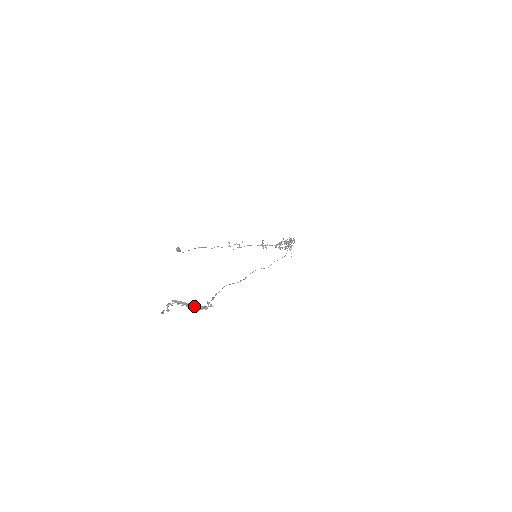
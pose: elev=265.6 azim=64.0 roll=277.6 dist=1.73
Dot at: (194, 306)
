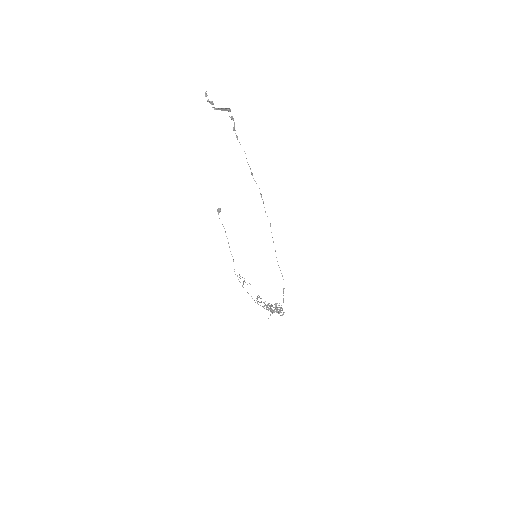
Dot at: (224, 109)
